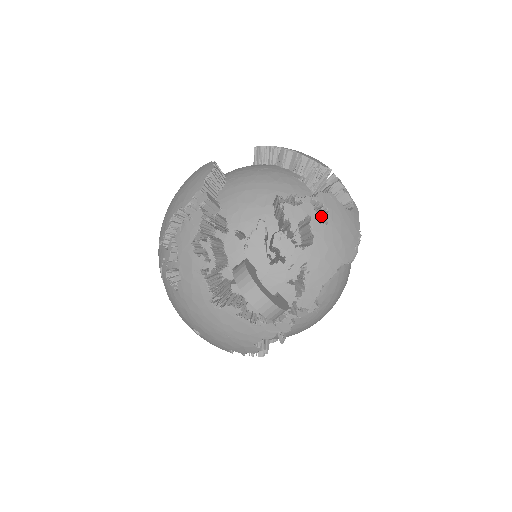
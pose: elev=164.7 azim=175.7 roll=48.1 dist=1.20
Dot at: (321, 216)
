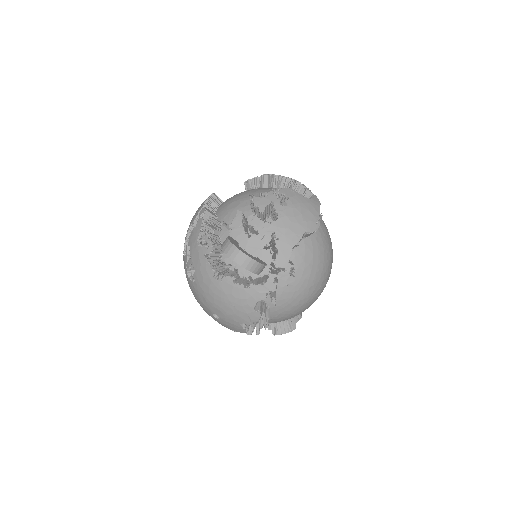
Dot at: (283, 202)
